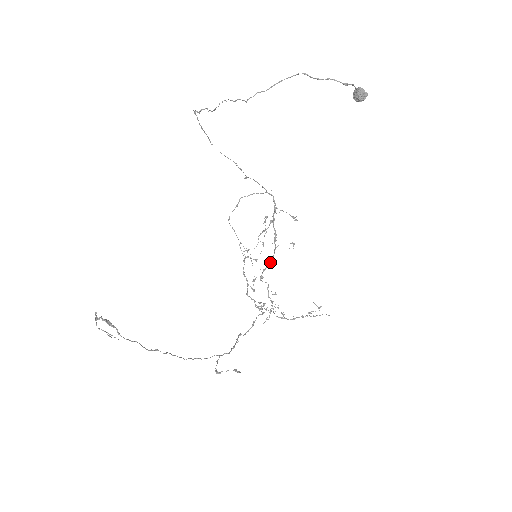
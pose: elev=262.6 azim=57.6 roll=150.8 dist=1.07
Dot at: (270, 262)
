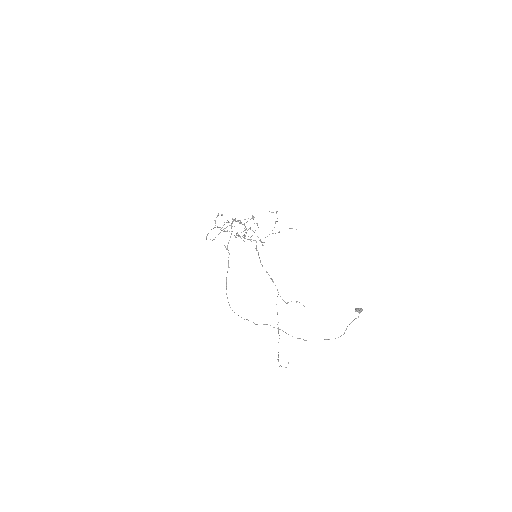
Dot at: occluded
